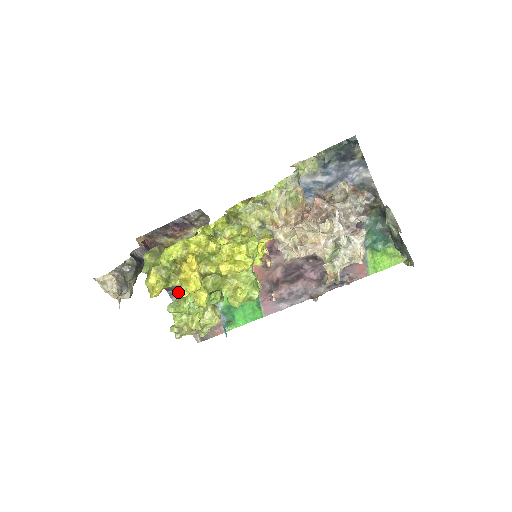
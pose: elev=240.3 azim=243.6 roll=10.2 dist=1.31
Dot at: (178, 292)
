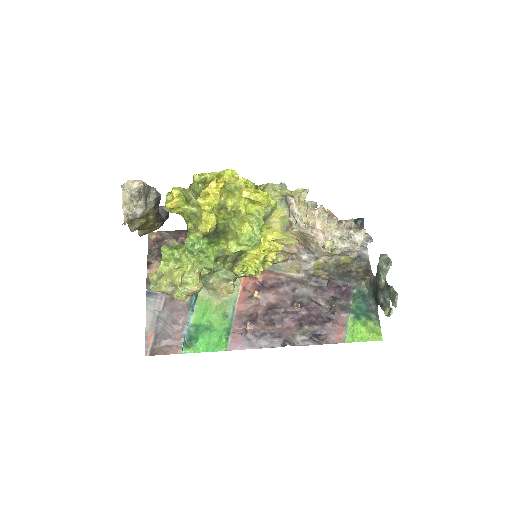
Dot at: (157, 294)
